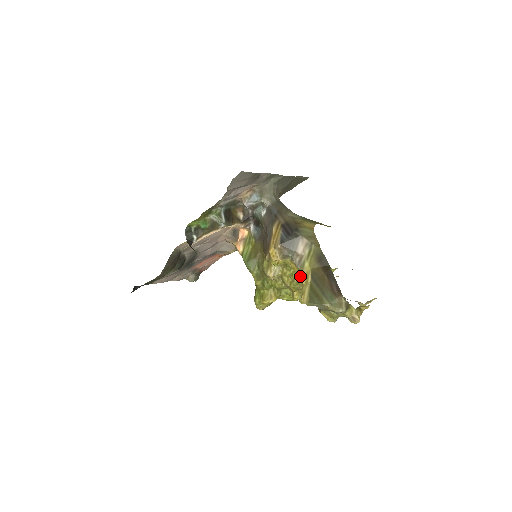
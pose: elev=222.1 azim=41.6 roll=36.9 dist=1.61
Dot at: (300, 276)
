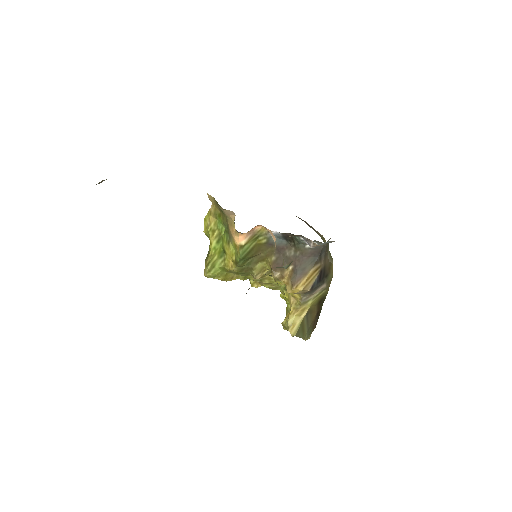
Dot at: (295, 305)
